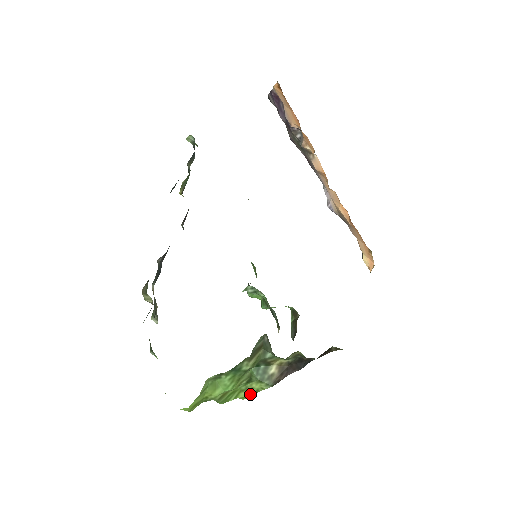
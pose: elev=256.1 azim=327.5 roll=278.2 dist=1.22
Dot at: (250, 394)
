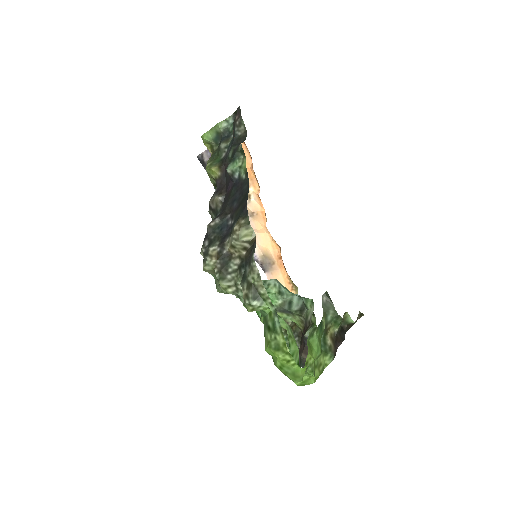
Dot at: (320, 373)
